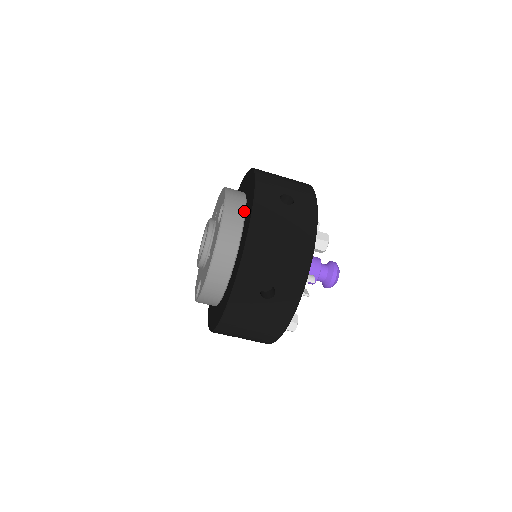
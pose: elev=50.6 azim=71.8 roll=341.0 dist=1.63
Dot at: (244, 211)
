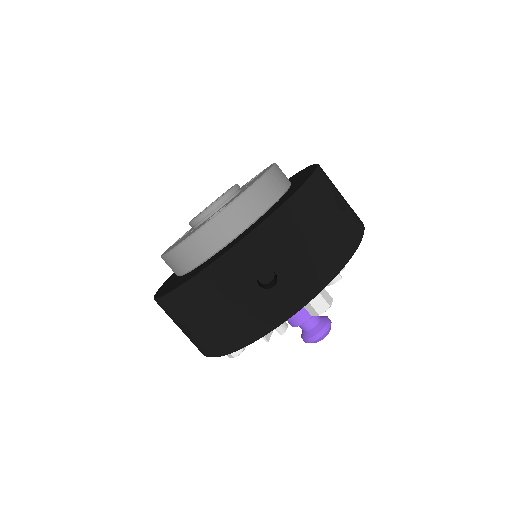
Dot at: occluded
